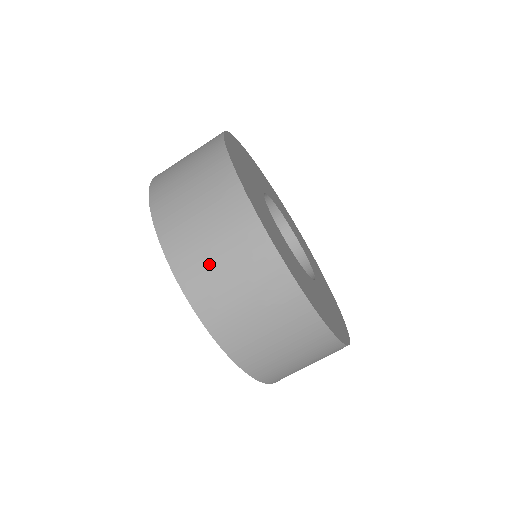
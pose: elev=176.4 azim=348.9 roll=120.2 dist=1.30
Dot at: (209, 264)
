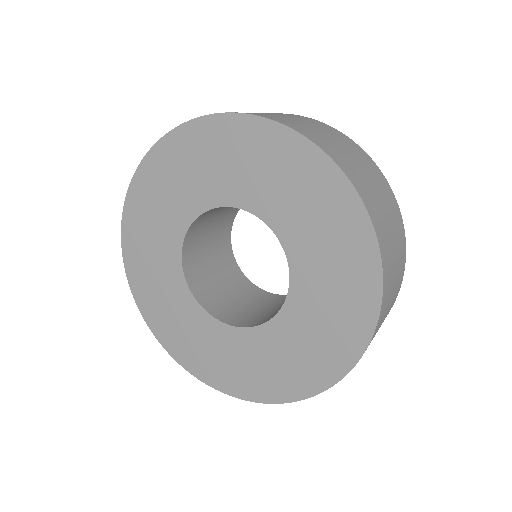
Dot at: (333, 144)
